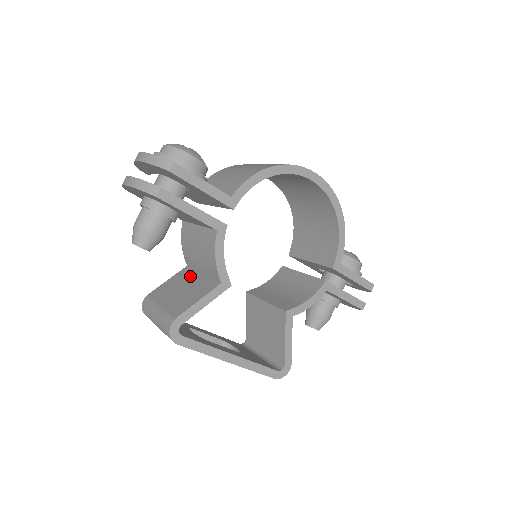
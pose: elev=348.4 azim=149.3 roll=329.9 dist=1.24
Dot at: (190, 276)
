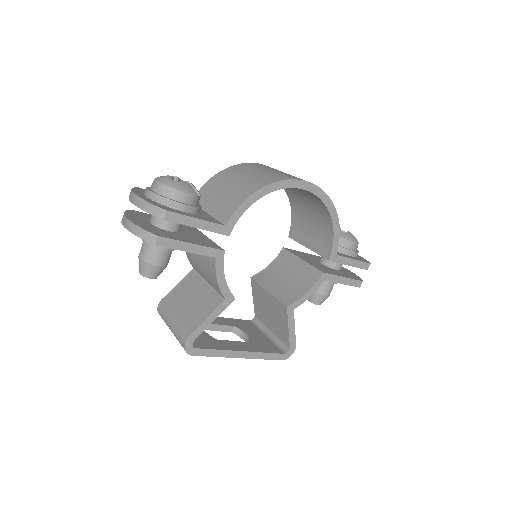
Dot at: (197, 284)
